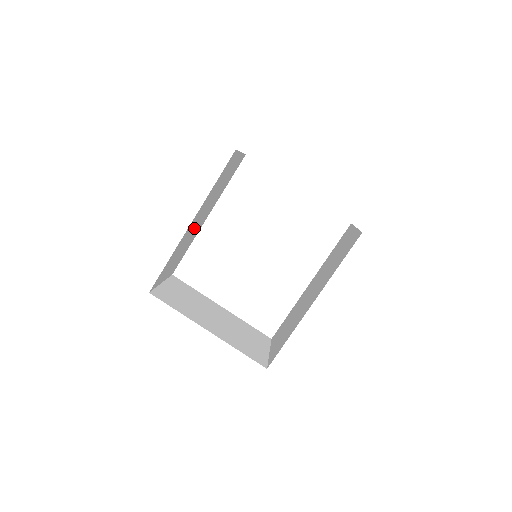
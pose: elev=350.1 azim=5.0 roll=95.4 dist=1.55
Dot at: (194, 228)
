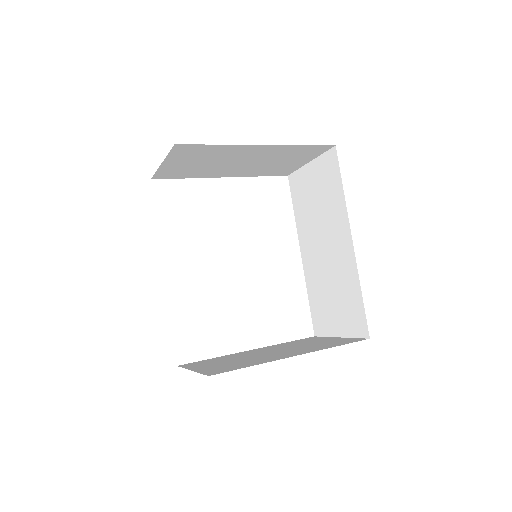
Dot at: occluded
